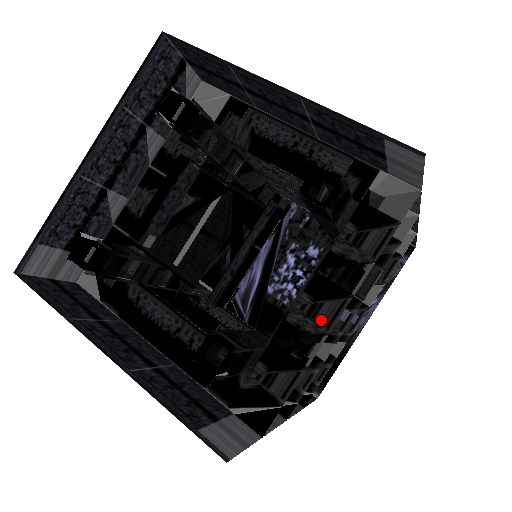
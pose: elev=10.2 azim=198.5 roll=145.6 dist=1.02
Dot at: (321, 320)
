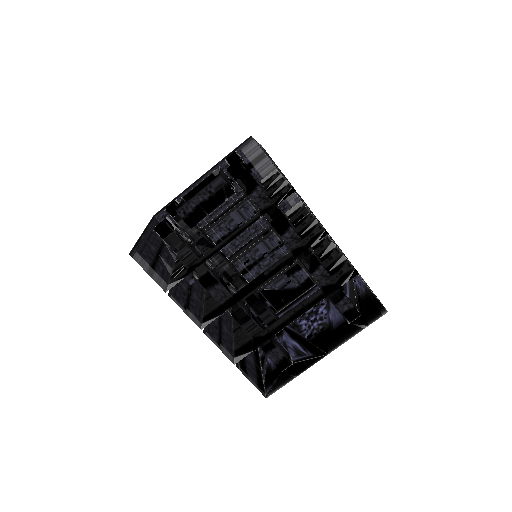
Dot at: (280, 184)
